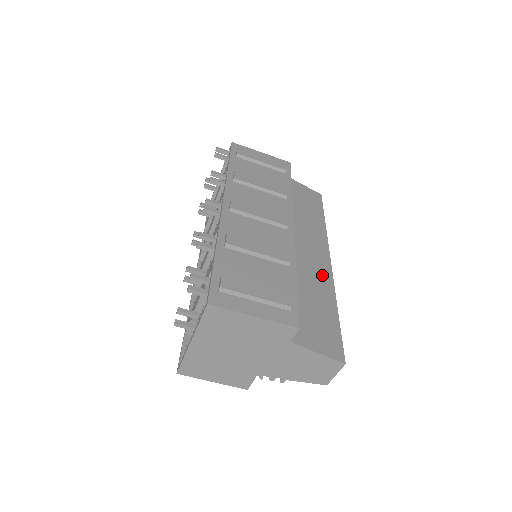
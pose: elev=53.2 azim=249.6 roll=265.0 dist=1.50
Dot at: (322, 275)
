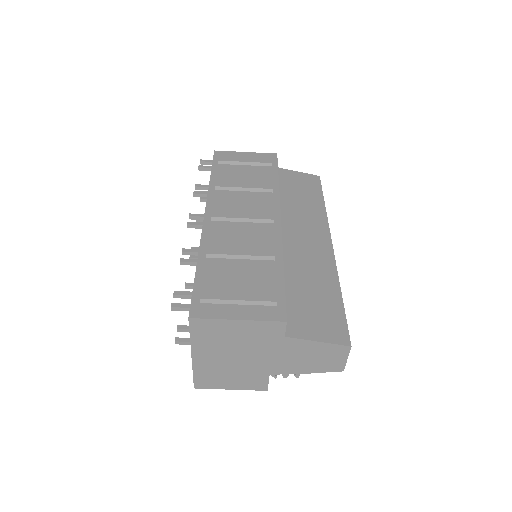
Dot at: (322, 259)
